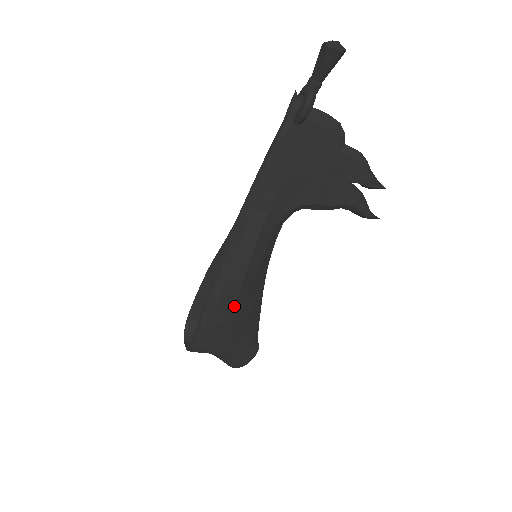
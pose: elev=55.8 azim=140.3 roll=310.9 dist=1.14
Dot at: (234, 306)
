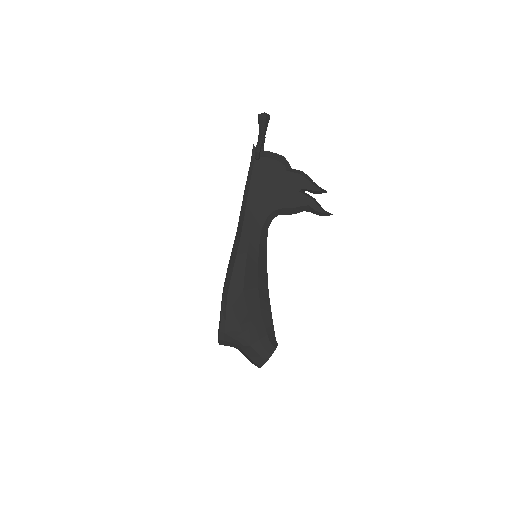
Dot at: (243, 289)
